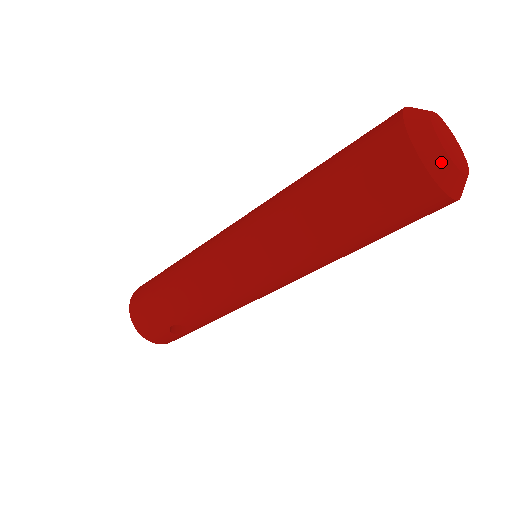
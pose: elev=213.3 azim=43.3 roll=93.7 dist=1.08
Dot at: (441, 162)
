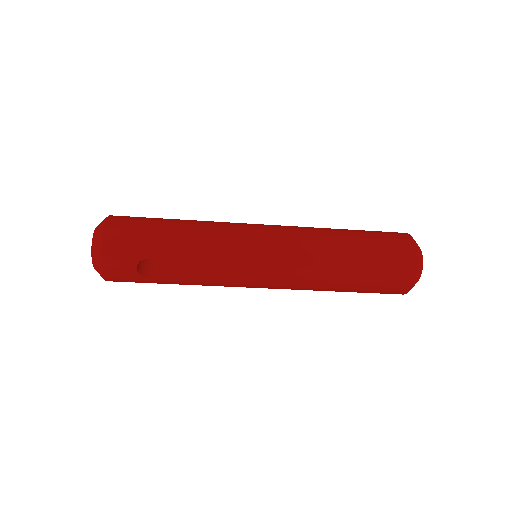
Dot at: (421, 264)
